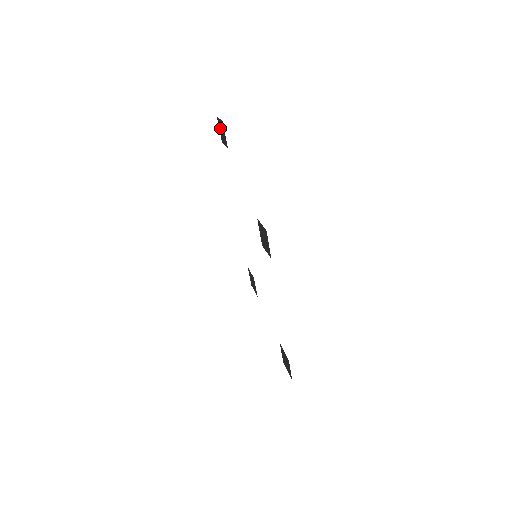
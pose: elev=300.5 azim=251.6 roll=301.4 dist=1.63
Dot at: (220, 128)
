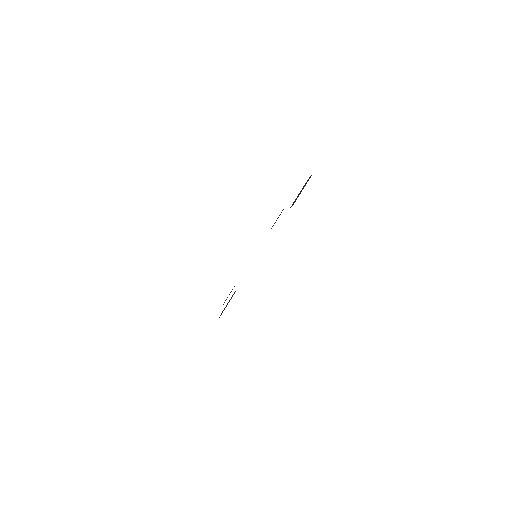
Dot at: (306, 183)
